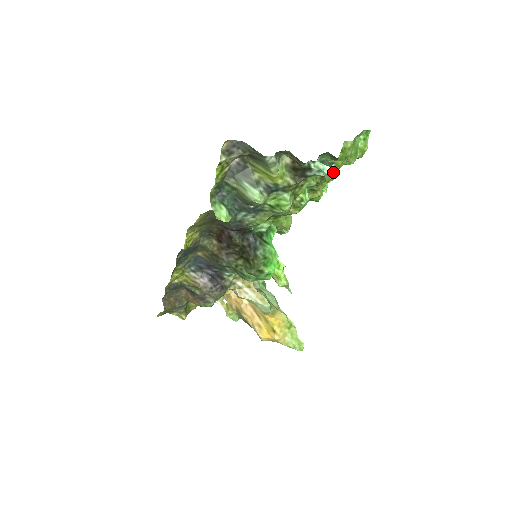
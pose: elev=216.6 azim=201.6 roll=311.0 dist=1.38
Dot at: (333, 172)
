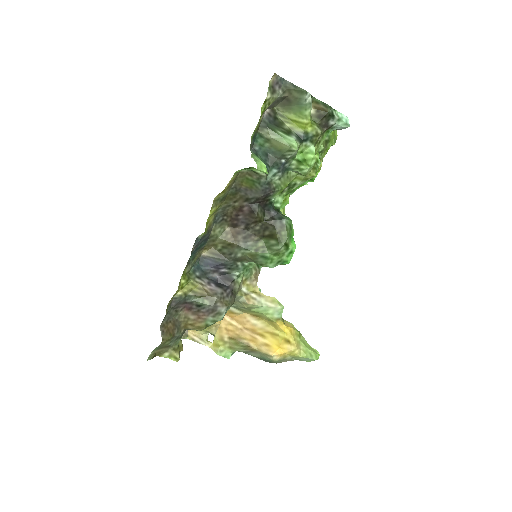
Dot at: (348, 123)
